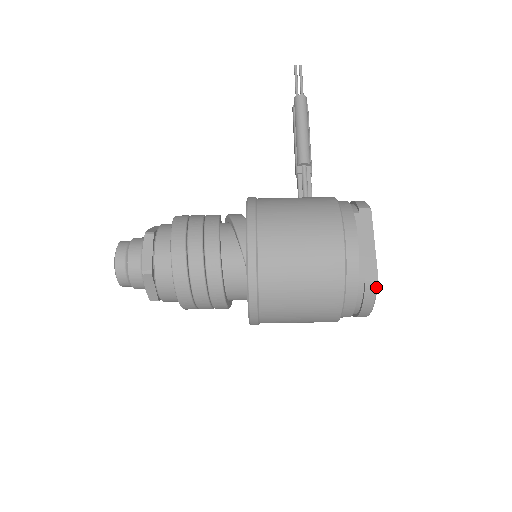
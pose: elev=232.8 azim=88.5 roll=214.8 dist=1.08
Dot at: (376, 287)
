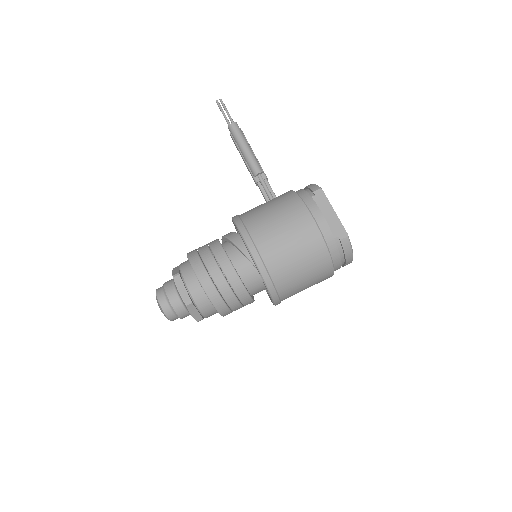
Dot at: (349, 241)
